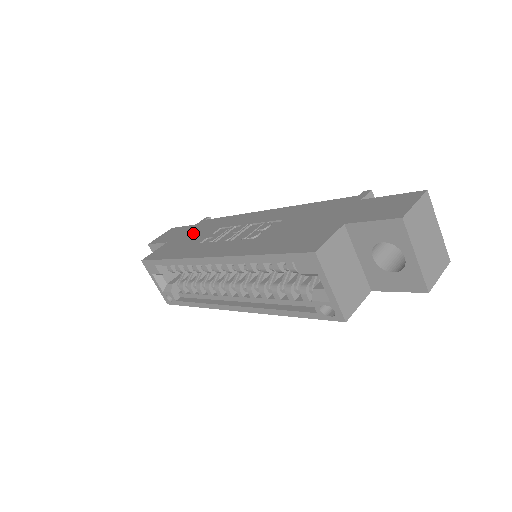
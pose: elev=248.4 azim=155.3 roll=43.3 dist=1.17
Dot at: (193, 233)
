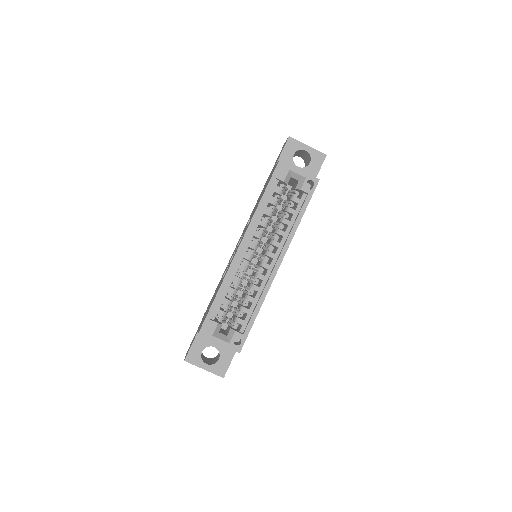
Dot at: (209, 305)
